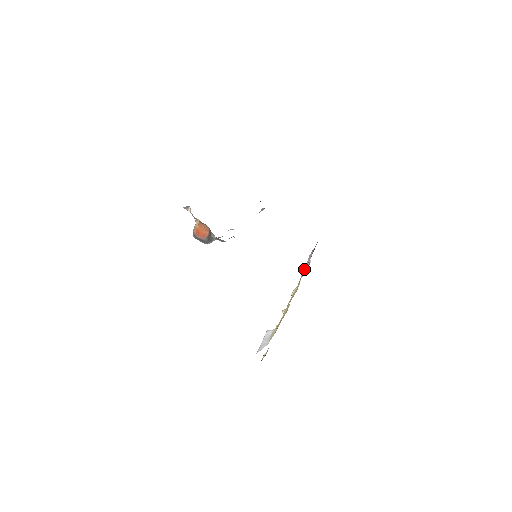
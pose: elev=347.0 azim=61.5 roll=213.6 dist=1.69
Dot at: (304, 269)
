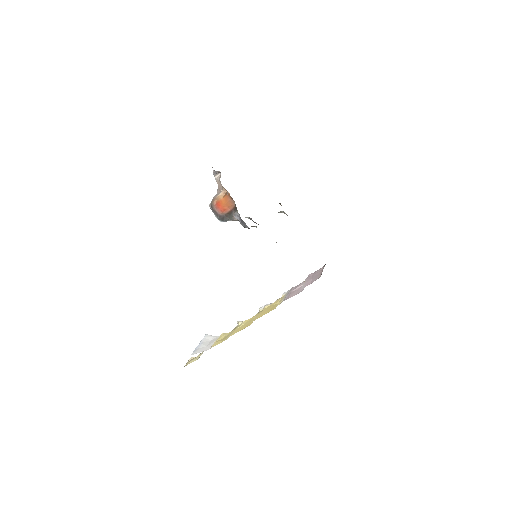
Dot at: (291, 289)
